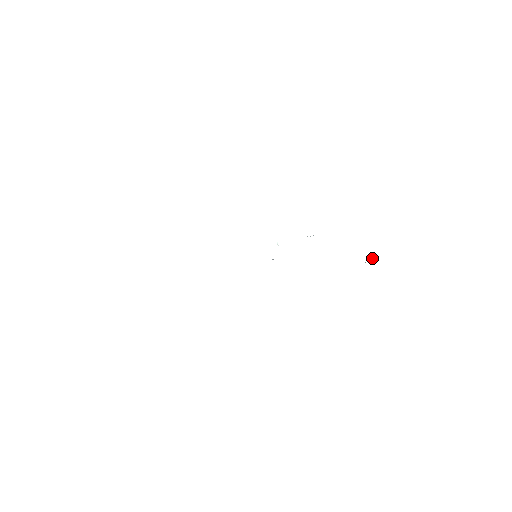
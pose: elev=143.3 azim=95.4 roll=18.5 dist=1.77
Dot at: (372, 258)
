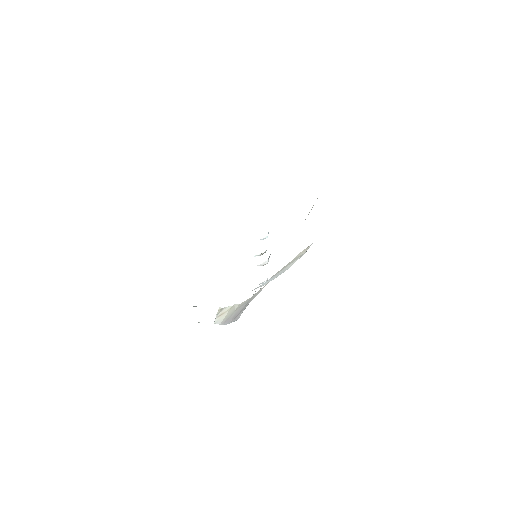
Dot at: occluded
